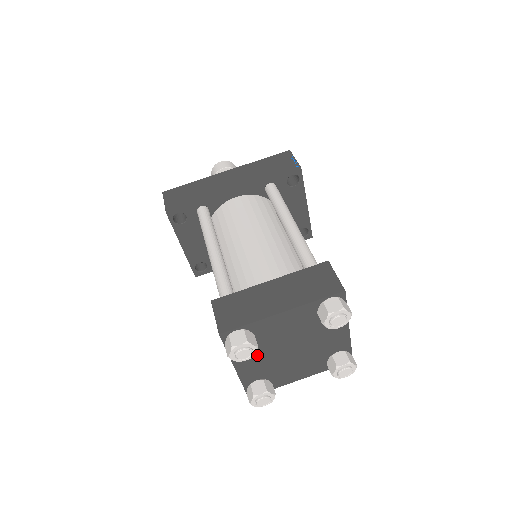
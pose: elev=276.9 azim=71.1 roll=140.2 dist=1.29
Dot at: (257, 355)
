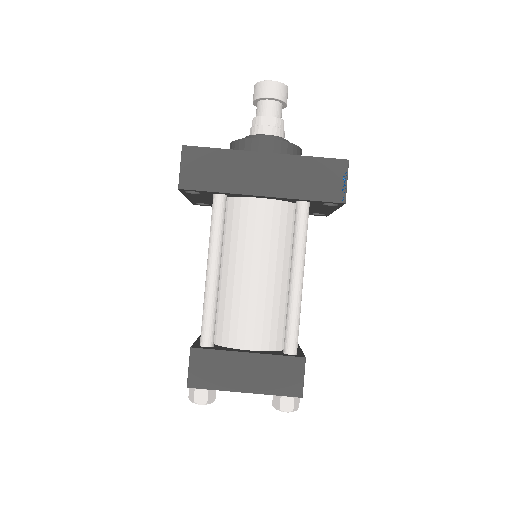
Dot at: occluded
